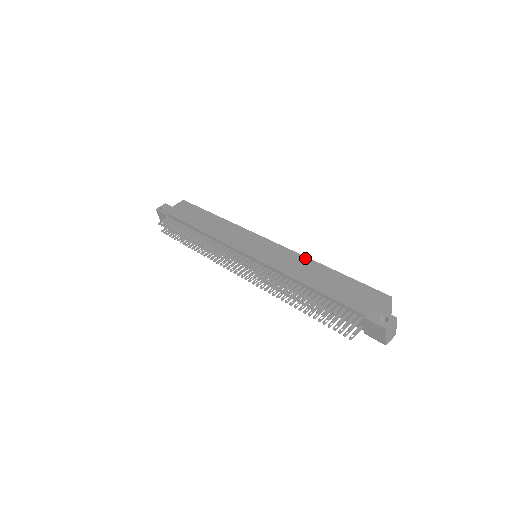
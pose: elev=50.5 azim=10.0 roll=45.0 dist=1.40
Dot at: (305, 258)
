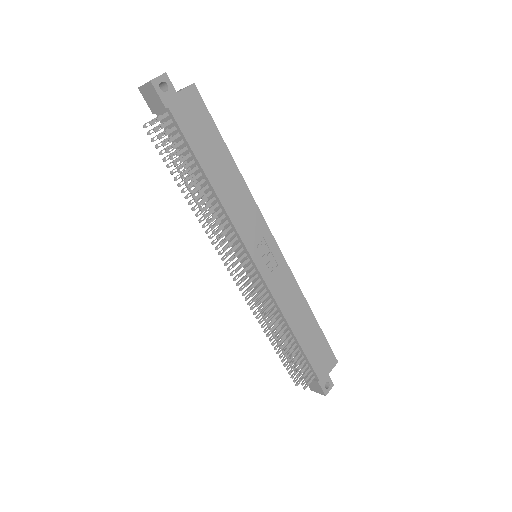
Dot at: (300, 293)
